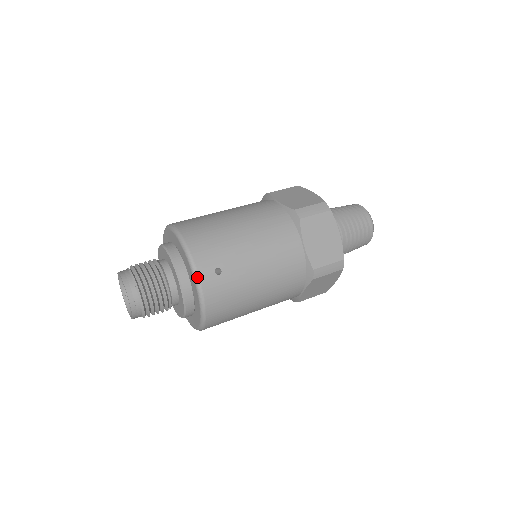
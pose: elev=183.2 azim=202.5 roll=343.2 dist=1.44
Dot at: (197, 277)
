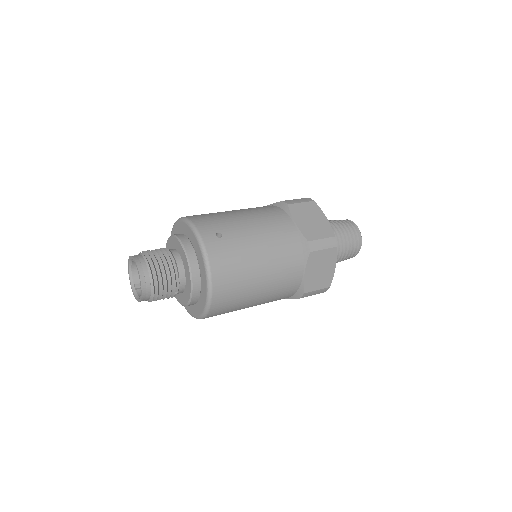
Dot at: (200, 238)
